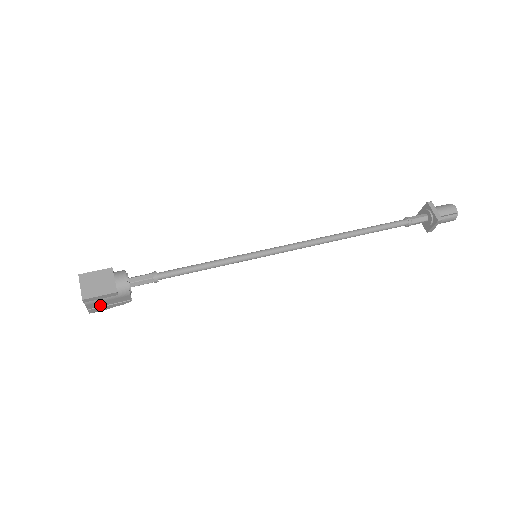
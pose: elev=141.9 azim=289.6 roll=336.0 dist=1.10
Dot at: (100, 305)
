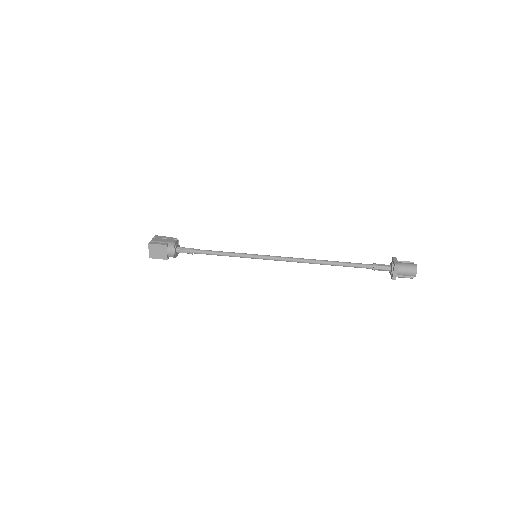
Dot at: occluded
